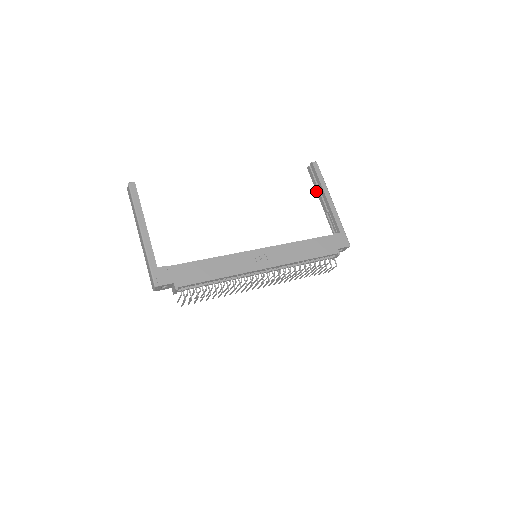
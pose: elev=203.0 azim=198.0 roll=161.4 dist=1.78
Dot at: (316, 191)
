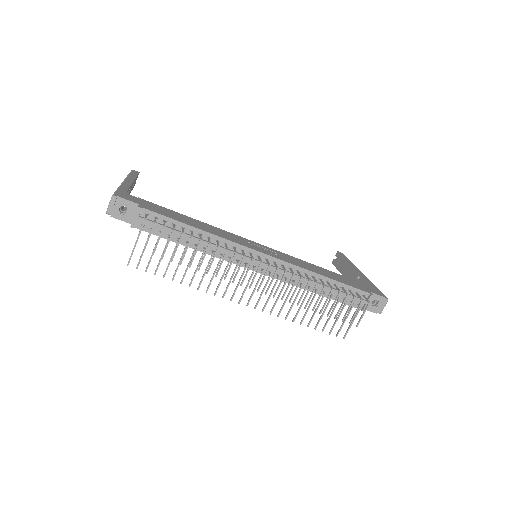
Dot at: occluded
